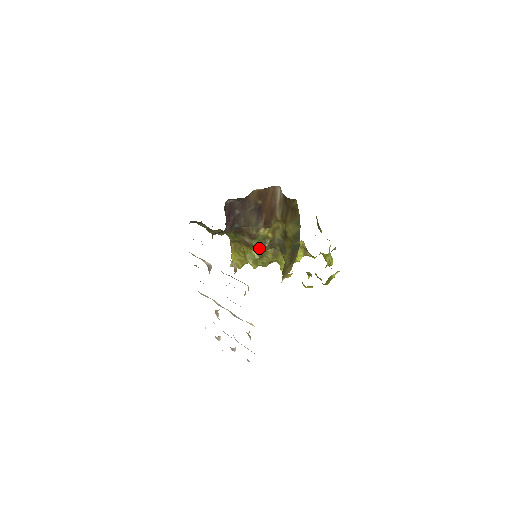
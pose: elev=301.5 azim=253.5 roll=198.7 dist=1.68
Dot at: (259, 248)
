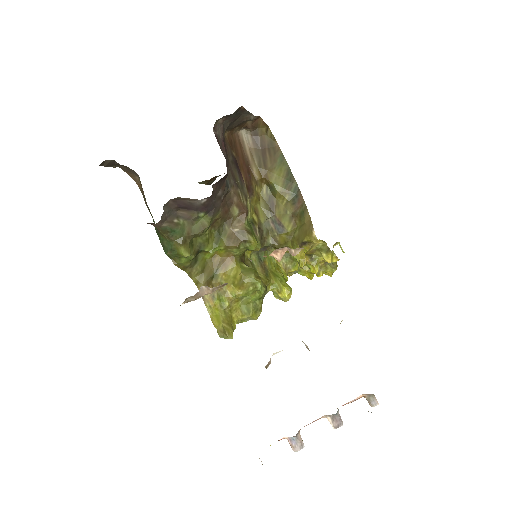
Dot at: (255, 237)
